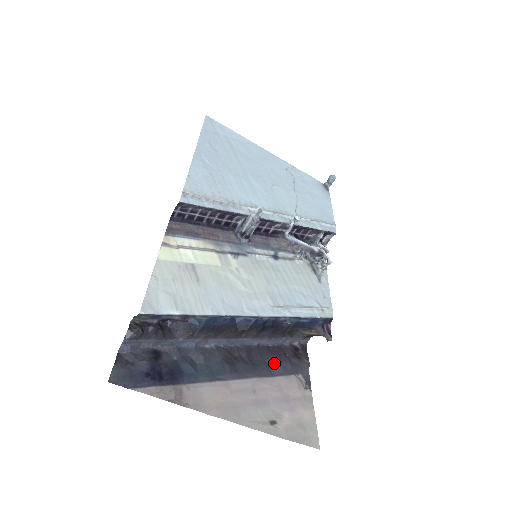
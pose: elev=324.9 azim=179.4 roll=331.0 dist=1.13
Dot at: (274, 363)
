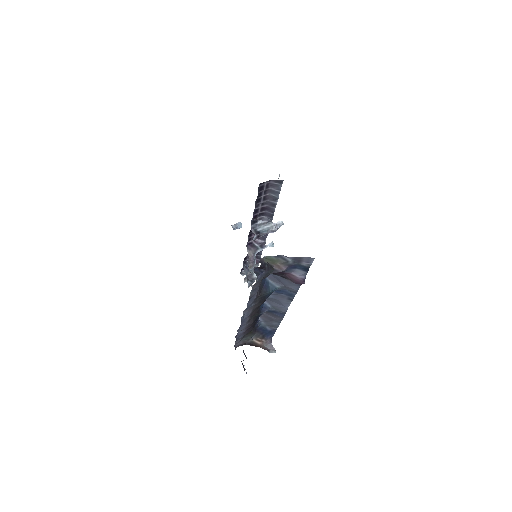
Dot at: (245, 355)
